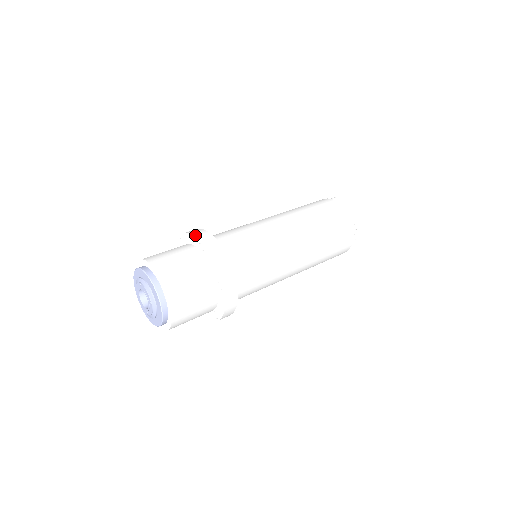
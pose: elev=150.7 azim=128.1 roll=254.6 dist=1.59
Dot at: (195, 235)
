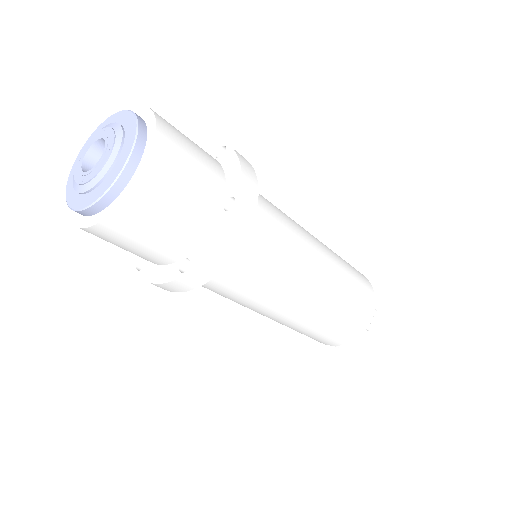
Dot at: (216, 140)
